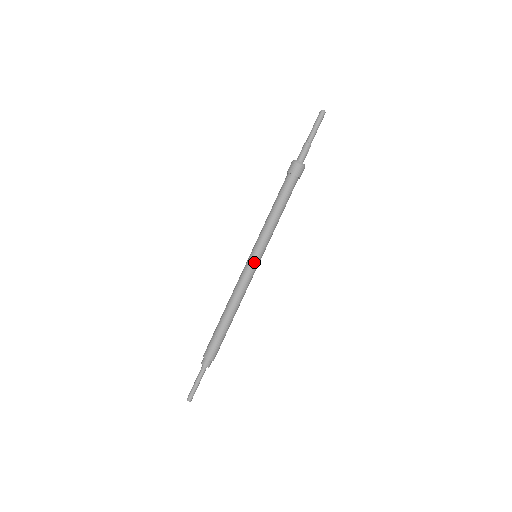
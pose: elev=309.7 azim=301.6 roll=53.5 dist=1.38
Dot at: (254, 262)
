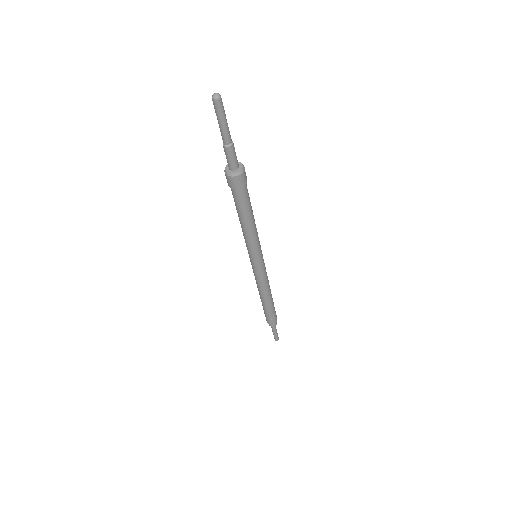
Dot at: (261, 264)
